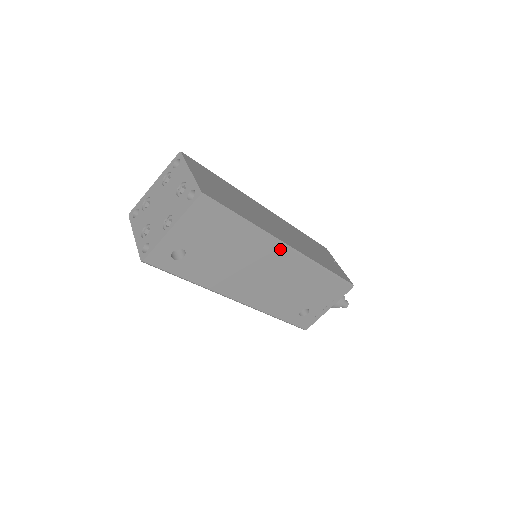
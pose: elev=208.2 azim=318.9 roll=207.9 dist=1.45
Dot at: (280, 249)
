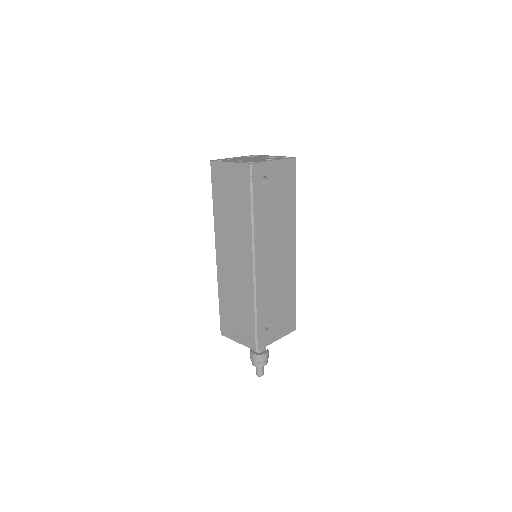
Dot at: (293, 242)
